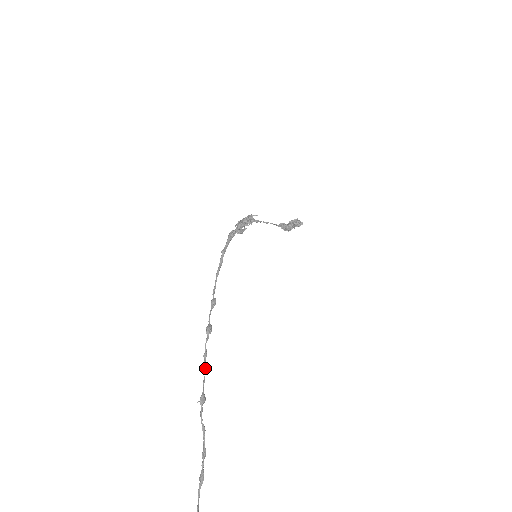
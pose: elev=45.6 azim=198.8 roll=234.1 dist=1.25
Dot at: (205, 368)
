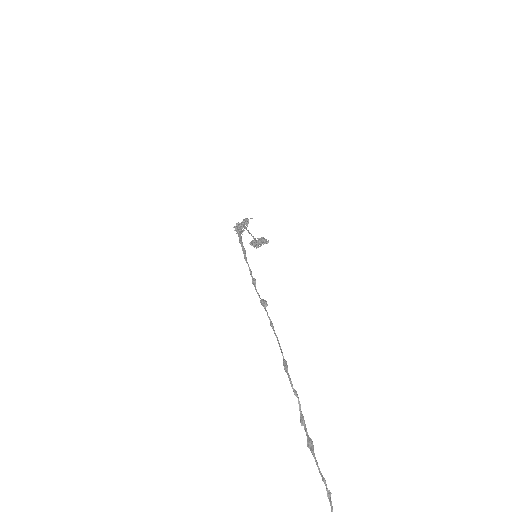
Dot at: (276, 336)
